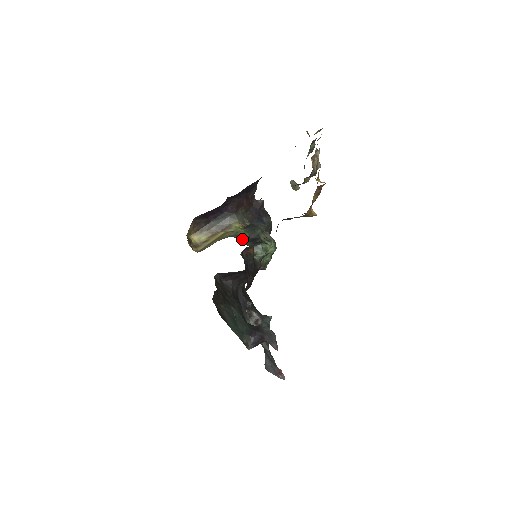
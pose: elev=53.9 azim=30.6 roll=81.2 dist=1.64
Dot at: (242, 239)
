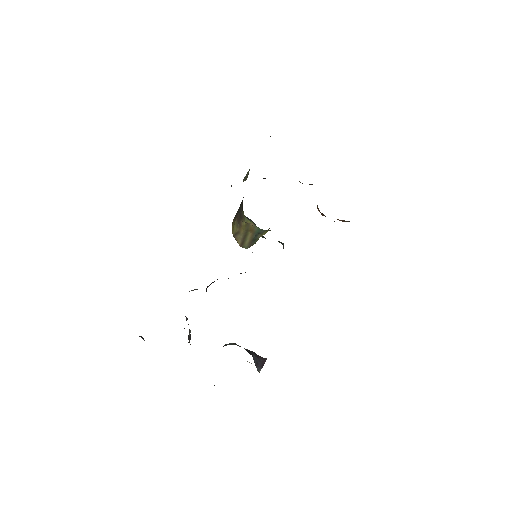
Dot at: occluded
